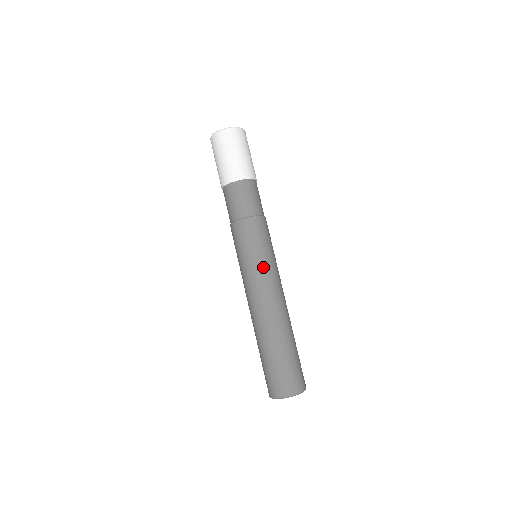
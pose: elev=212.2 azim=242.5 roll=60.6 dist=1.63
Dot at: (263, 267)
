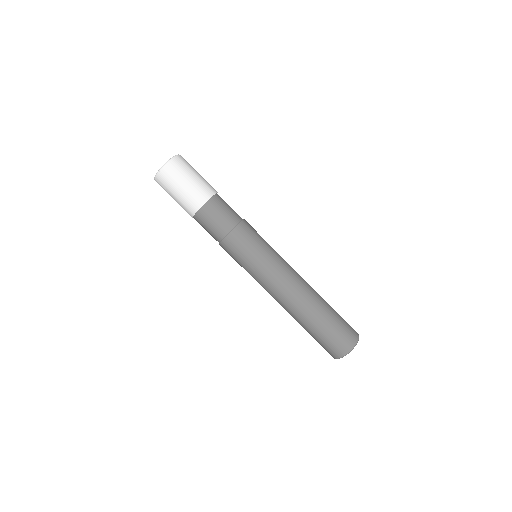
Dot at: (263, 270)
